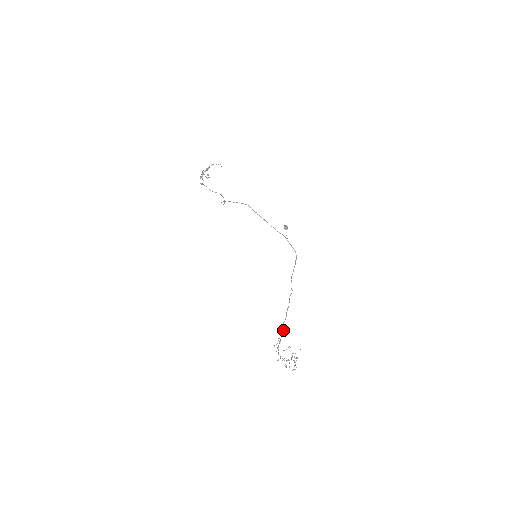
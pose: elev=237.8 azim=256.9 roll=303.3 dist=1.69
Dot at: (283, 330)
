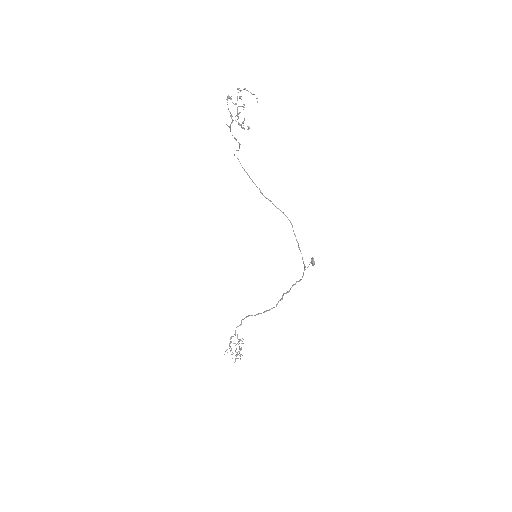
Dot at: (241, 323)
